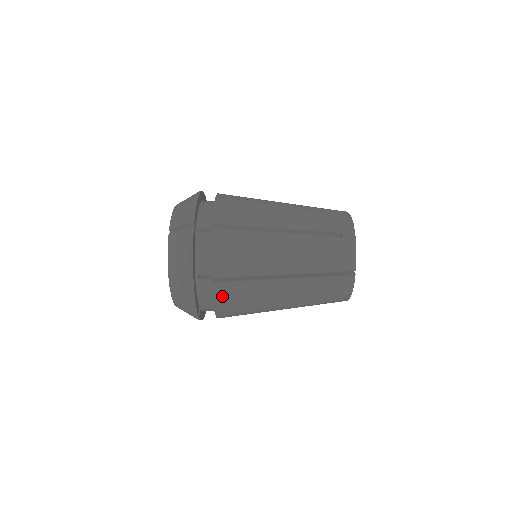
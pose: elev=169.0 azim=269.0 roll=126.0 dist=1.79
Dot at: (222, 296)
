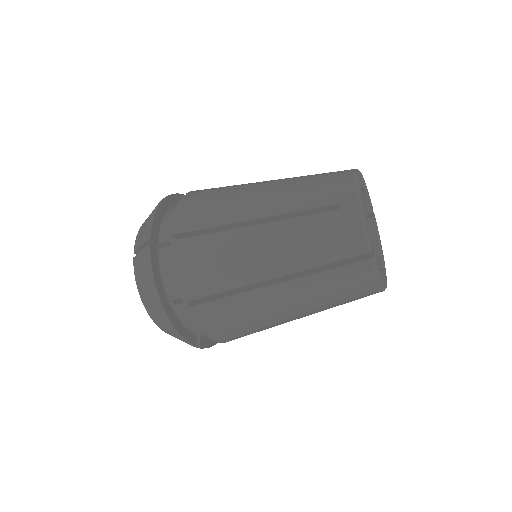
Dot at: (206, 321)
